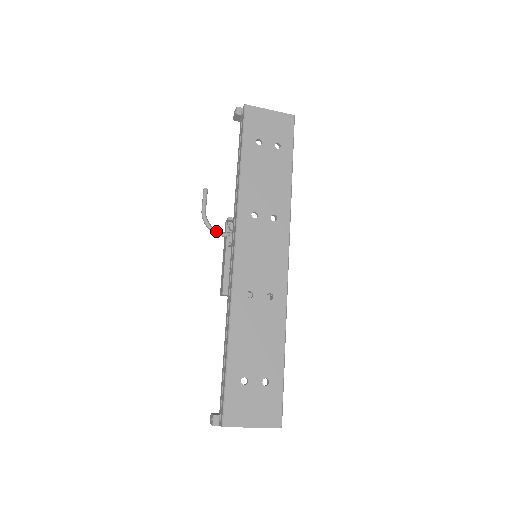
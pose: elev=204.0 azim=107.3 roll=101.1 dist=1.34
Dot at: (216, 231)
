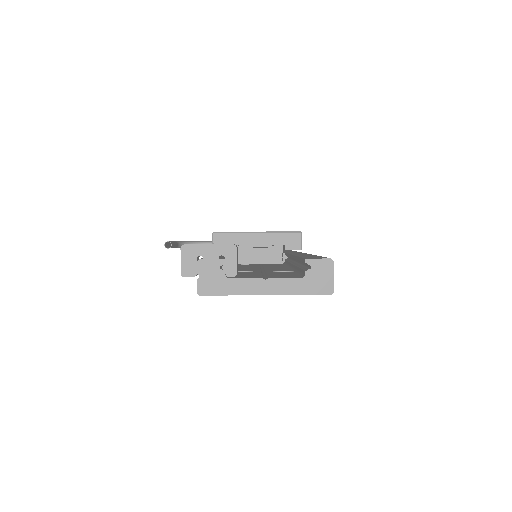
Dot at: occluded
